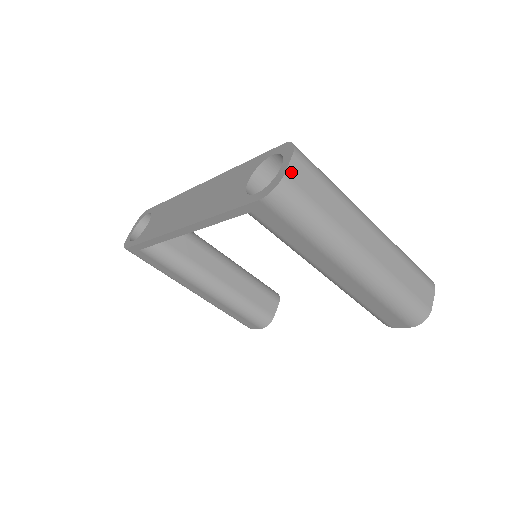
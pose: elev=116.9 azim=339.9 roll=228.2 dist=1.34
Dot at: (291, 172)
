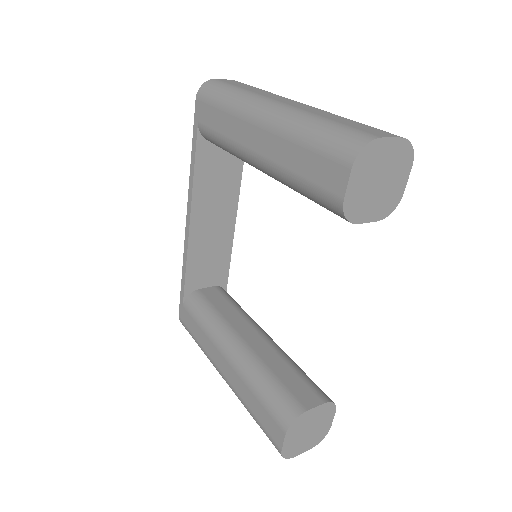
Dot at: (223, 80)
